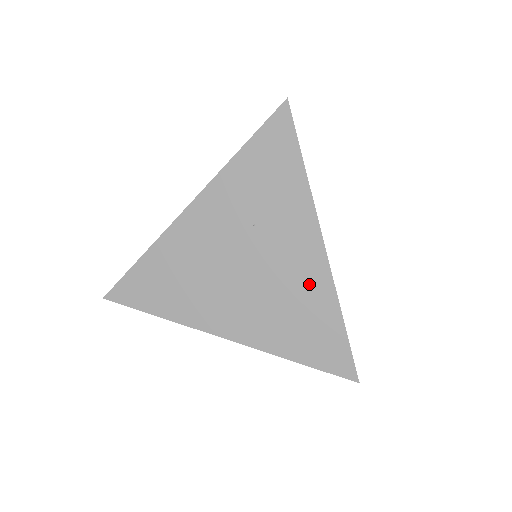
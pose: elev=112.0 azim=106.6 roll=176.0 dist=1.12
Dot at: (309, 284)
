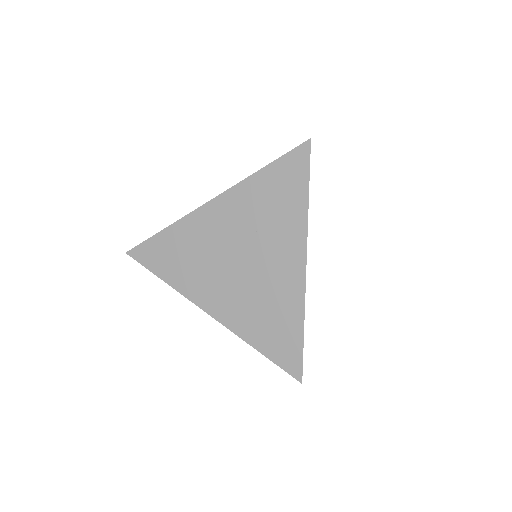
Dot at: (285, 292)
